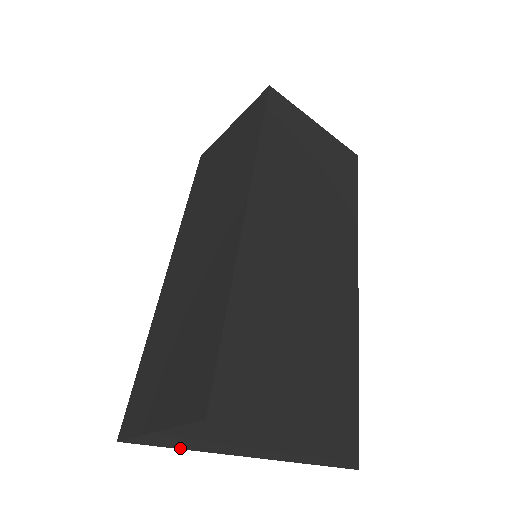
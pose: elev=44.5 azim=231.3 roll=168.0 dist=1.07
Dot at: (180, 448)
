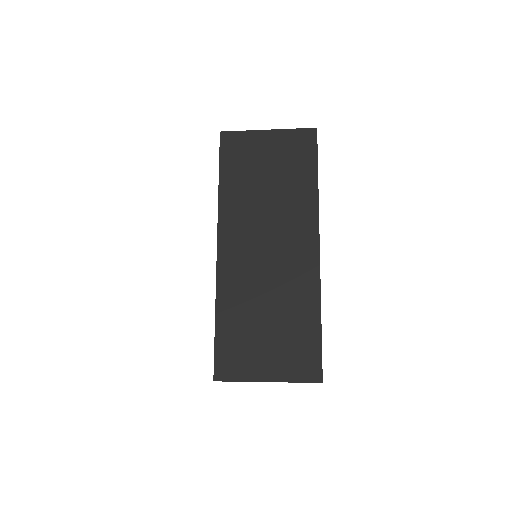
Dot at: occluded
